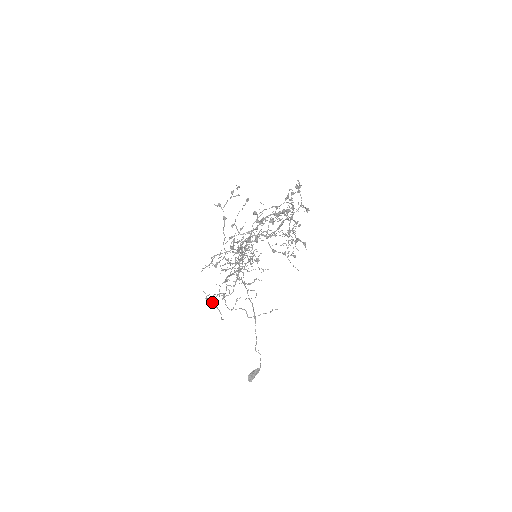
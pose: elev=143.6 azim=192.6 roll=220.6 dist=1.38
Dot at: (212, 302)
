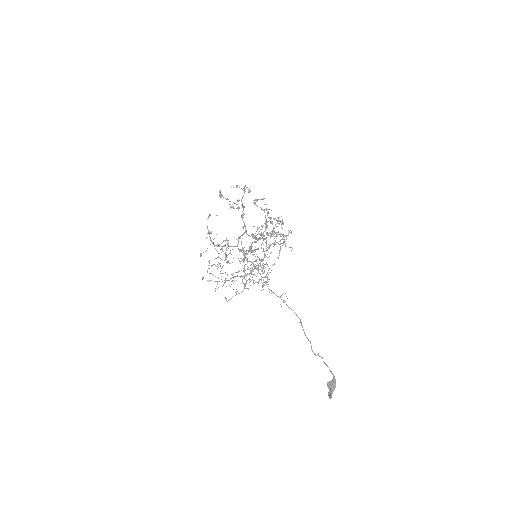
Dot at: occluded
